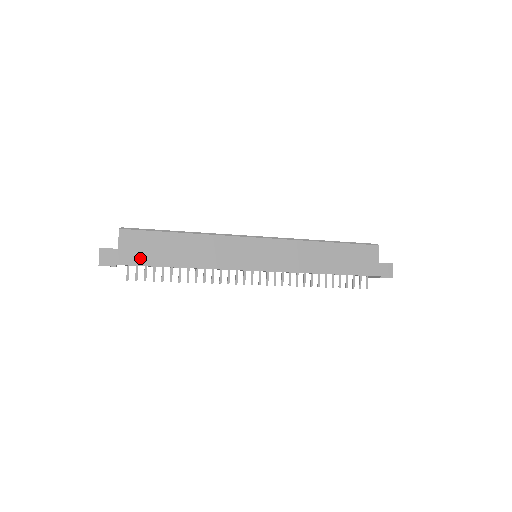
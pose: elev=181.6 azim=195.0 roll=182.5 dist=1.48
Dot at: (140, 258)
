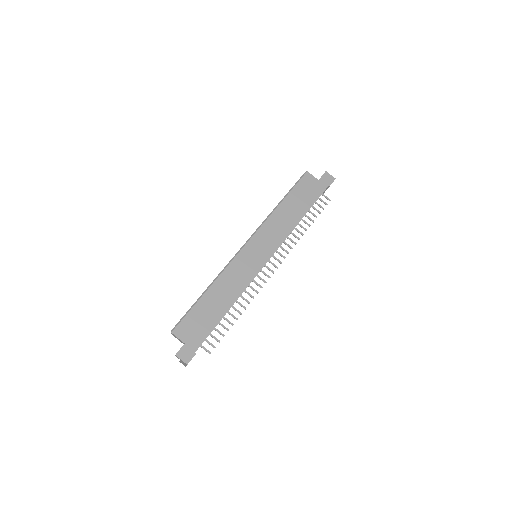
Dot at: (202, 333)
